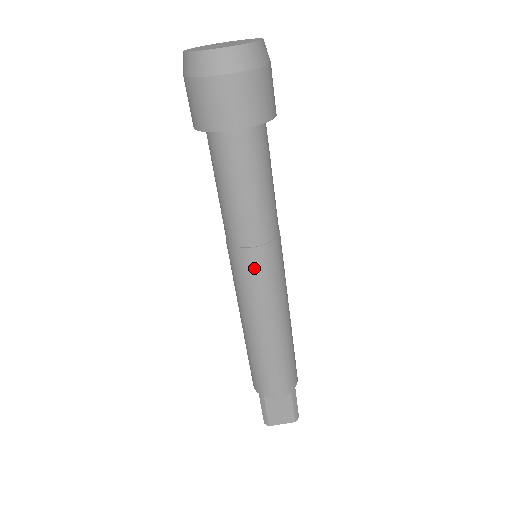
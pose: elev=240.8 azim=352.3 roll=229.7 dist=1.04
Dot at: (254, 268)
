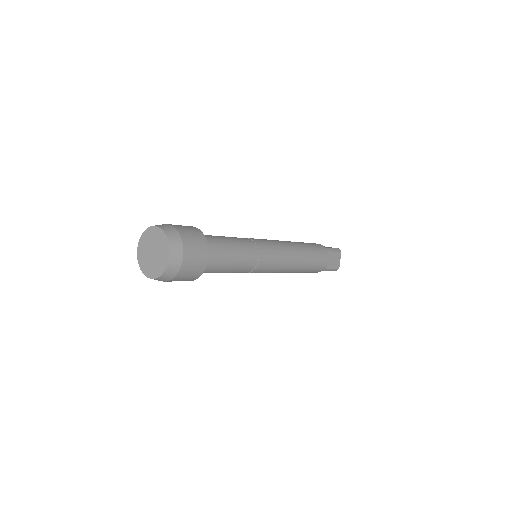
Dot at: occluded
